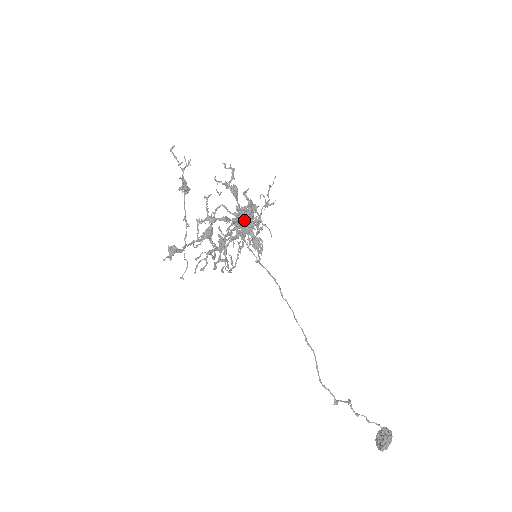
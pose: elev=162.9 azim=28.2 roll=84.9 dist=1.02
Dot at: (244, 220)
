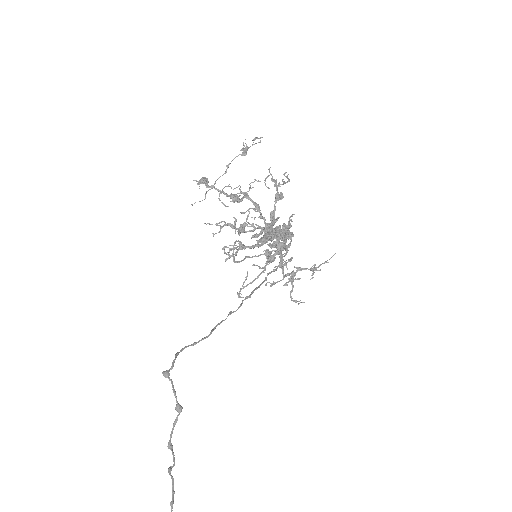
Dot at: (271, 225)
